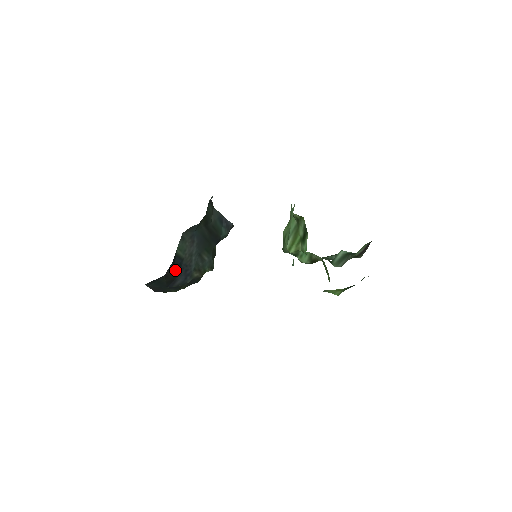
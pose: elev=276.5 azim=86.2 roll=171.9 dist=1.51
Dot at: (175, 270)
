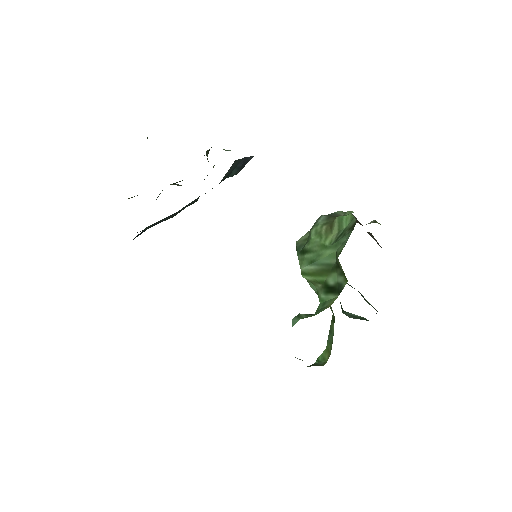
Dot at: occluded
